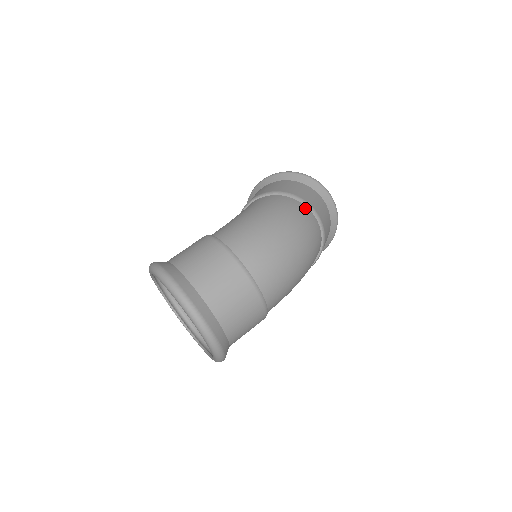
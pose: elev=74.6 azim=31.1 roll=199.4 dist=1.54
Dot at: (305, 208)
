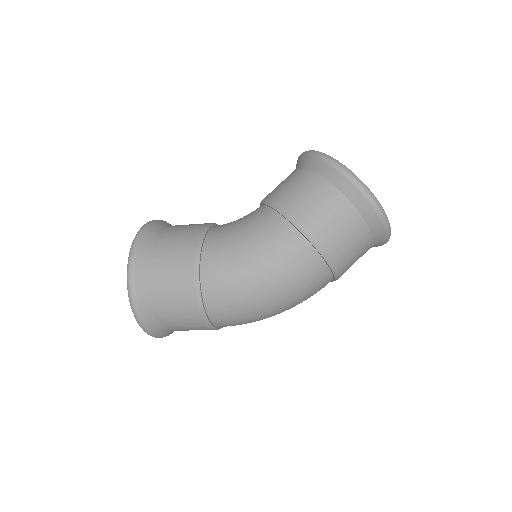
Dot at: (324, 270)
